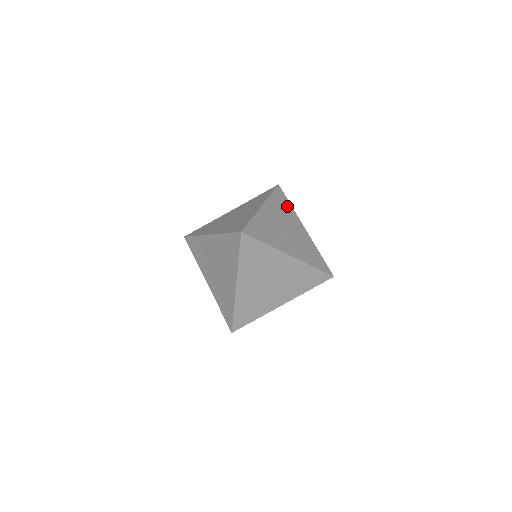
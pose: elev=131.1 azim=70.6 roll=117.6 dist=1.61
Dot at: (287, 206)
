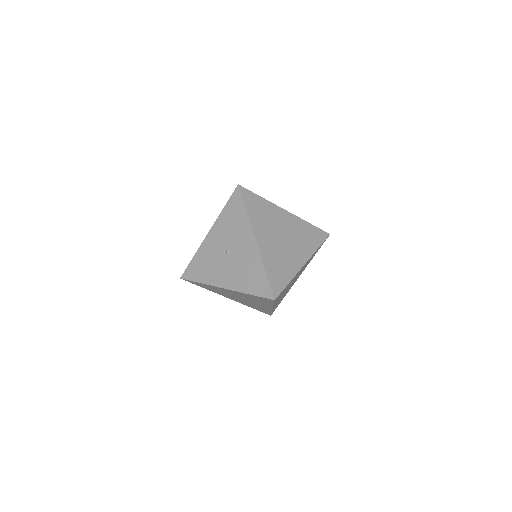
Dot at: (313, 242)
